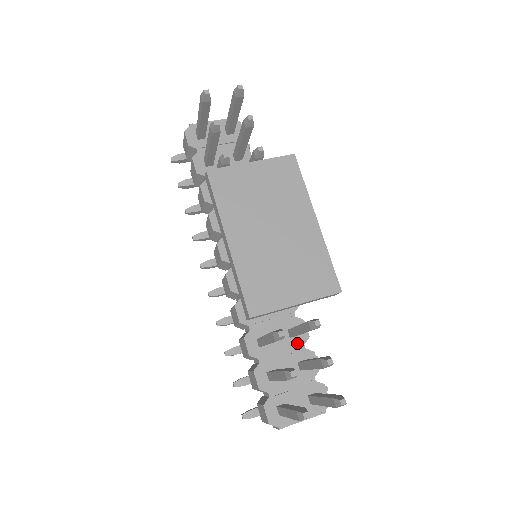
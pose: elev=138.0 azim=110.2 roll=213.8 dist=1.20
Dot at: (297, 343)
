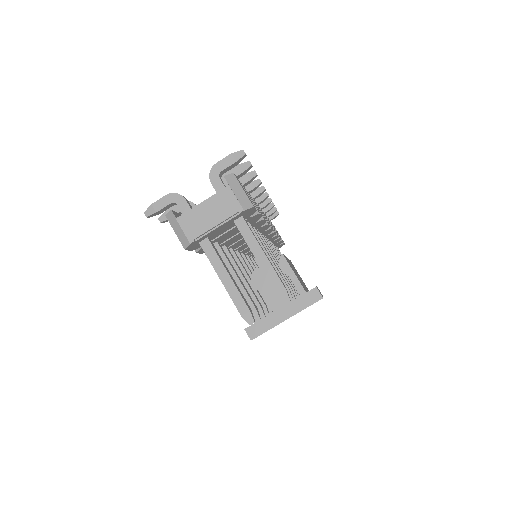
Dot at: occluded
